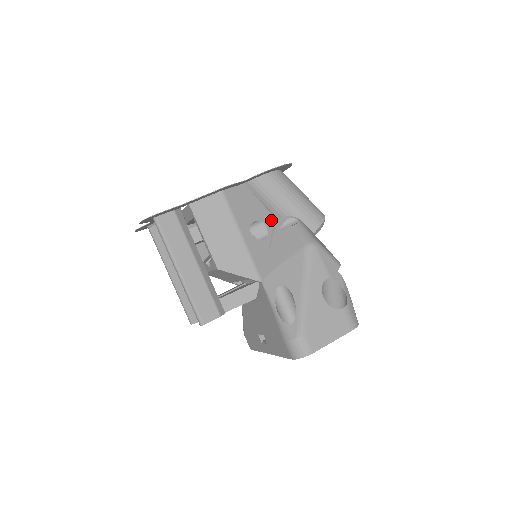
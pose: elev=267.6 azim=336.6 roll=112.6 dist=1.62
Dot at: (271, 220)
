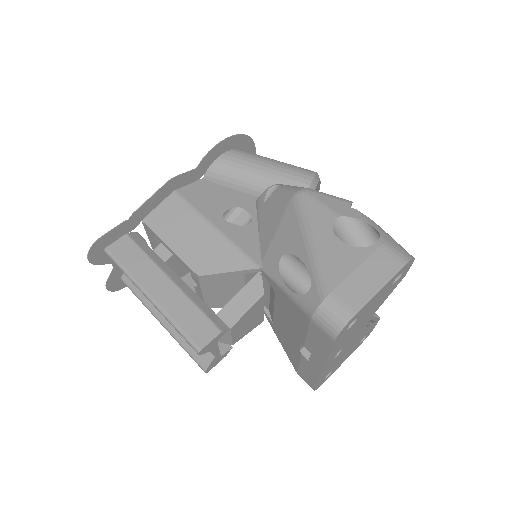
Dot at: (252, 204)
